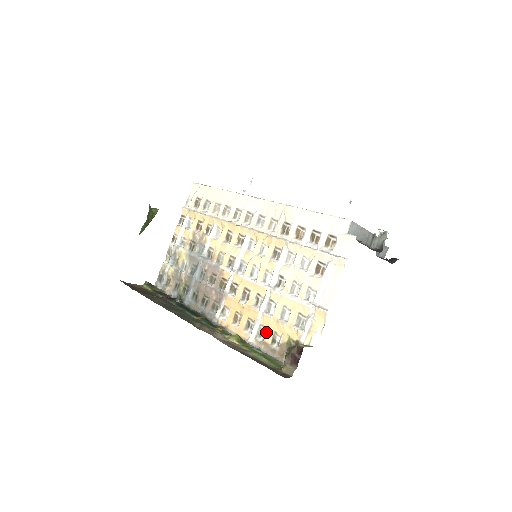
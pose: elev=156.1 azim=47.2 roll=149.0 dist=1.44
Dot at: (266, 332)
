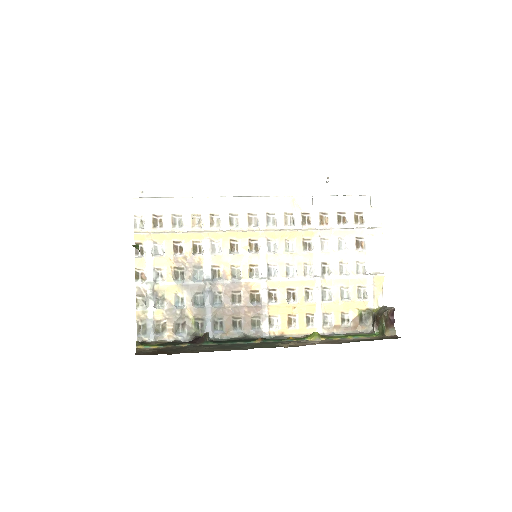
Dot at: (332, 317)
